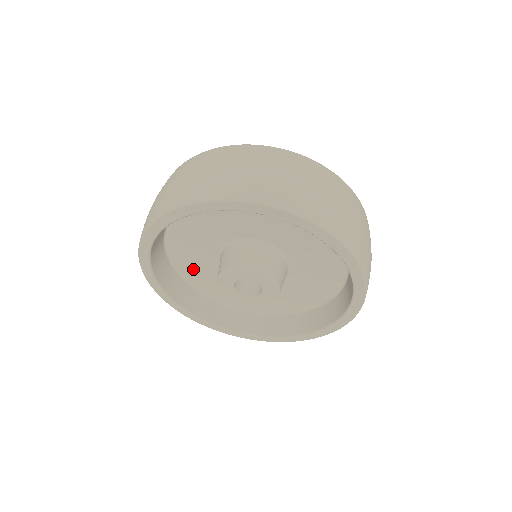
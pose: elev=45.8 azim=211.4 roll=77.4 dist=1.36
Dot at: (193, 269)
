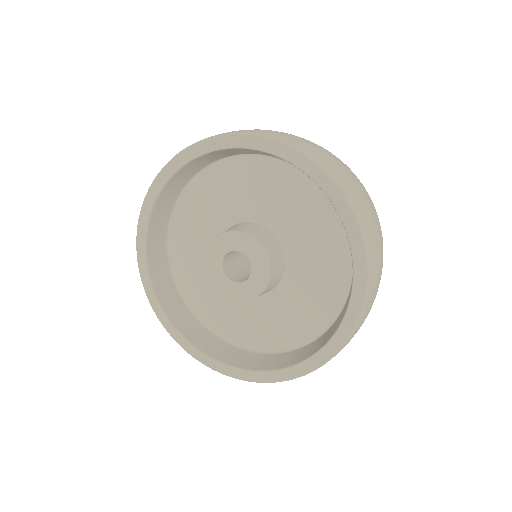
Dot at: (191, 219)
